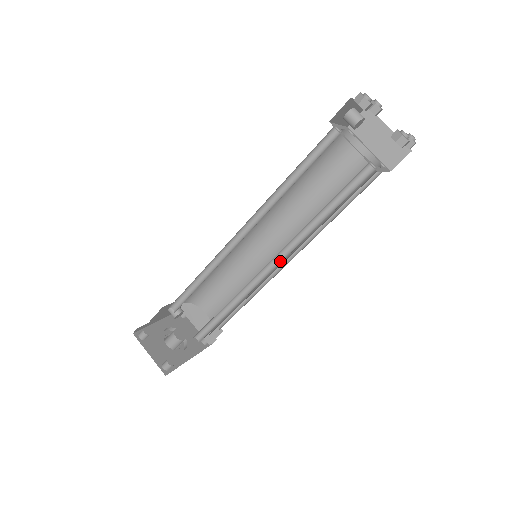
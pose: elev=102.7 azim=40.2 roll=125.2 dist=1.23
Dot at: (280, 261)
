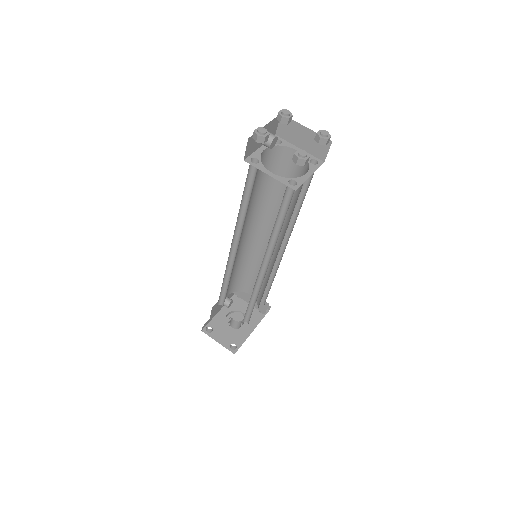
Dot at: (269, 262)
